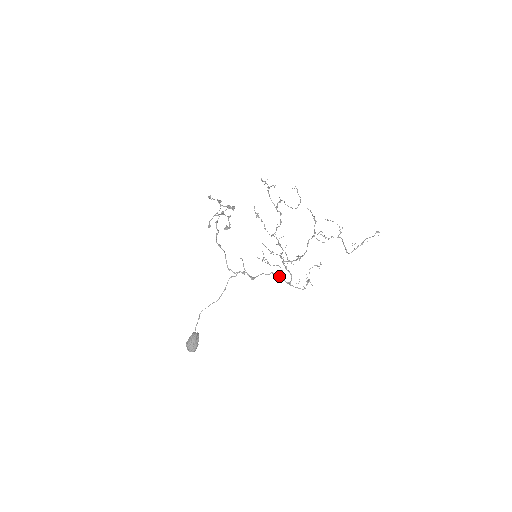
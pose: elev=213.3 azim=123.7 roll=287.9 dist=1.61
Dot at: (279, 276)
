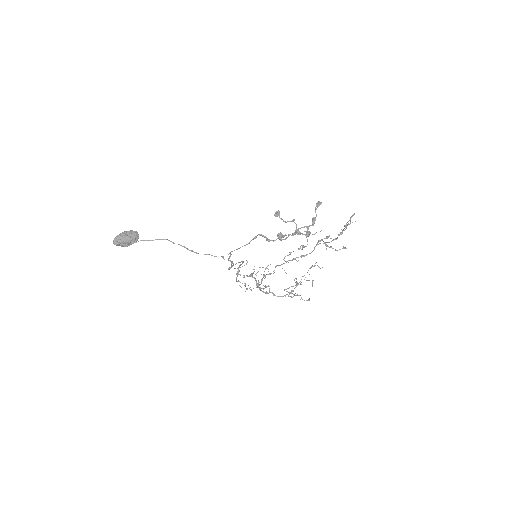
Dot at: occluded
